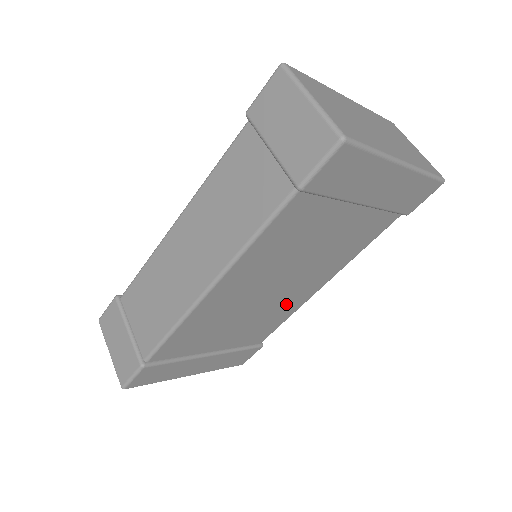
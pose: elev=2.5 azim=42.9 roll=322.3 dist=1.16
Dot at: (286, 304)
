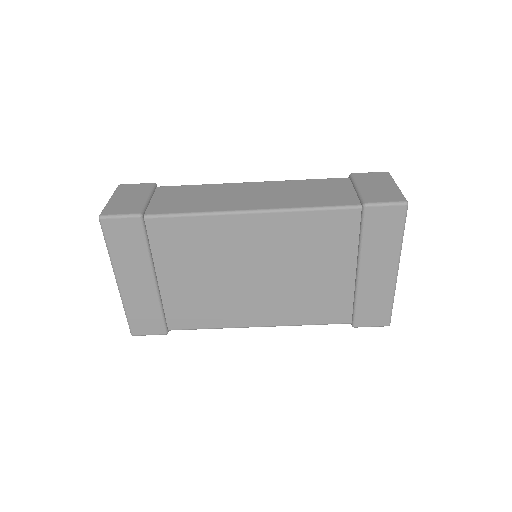
Dot at: (233, 307)
